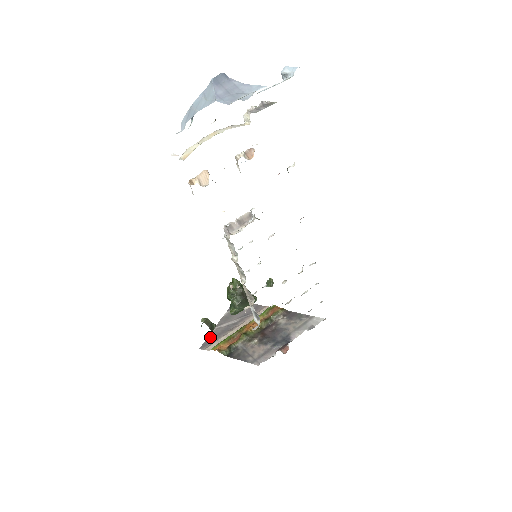
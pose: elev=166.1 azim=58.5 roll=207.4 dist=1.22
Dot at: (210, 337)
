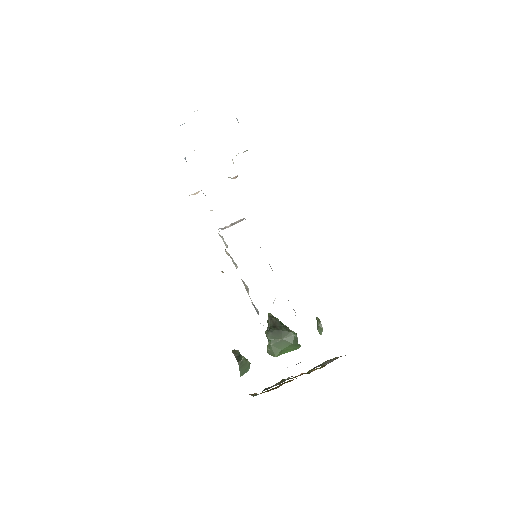
Dot at: occluded
